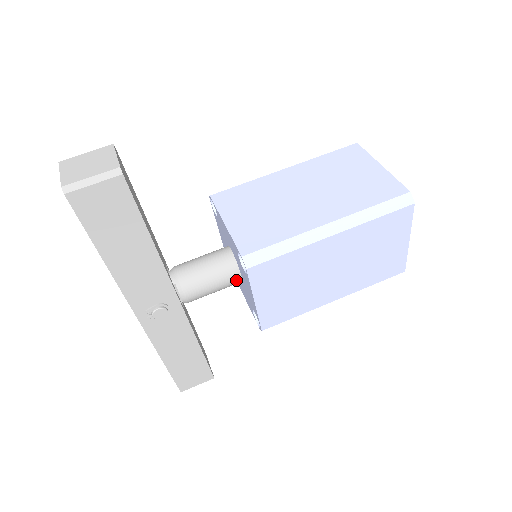
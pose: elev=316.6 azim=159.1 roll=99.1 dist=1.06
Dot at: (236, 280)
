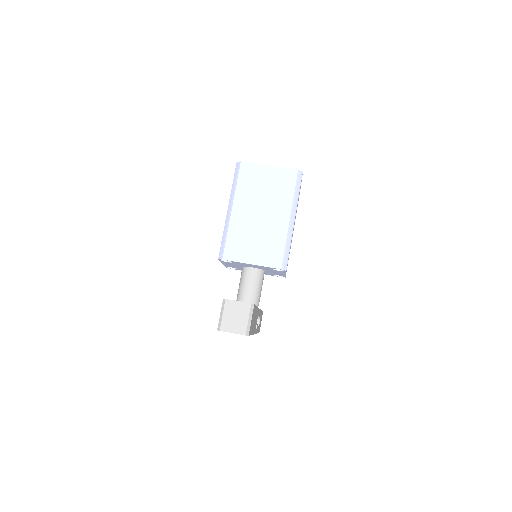
Dot at: occluded
